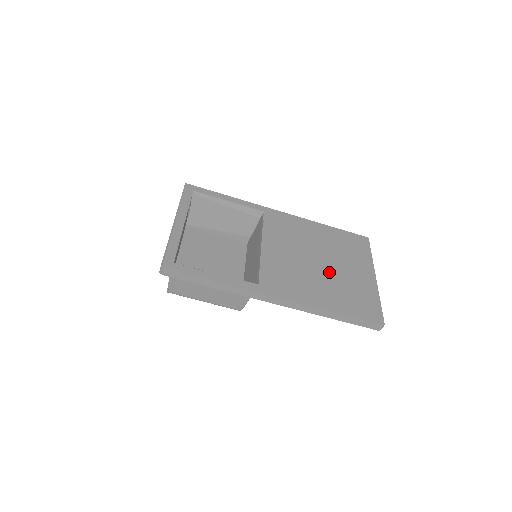
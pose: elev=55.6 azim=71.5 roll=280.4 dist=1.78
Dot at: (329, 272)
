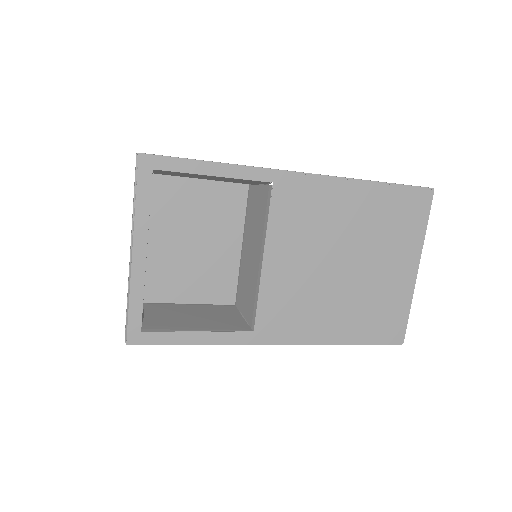
Dot at: (353, 281)
